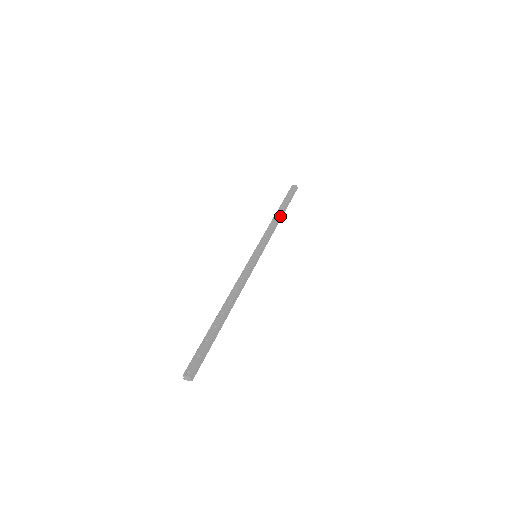
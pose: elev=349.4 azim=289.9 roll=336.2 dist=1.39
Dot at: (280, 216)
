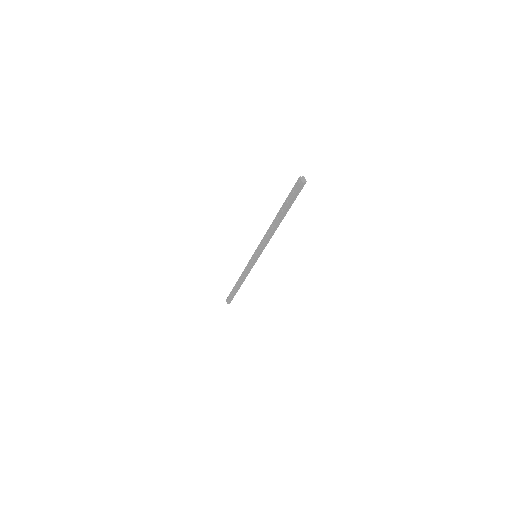
Dot at: (277, 225)
